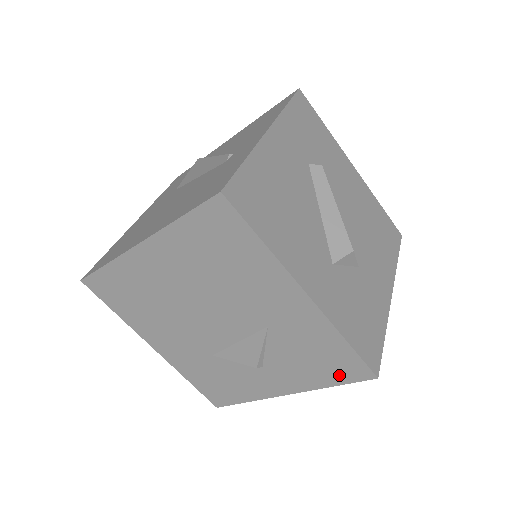
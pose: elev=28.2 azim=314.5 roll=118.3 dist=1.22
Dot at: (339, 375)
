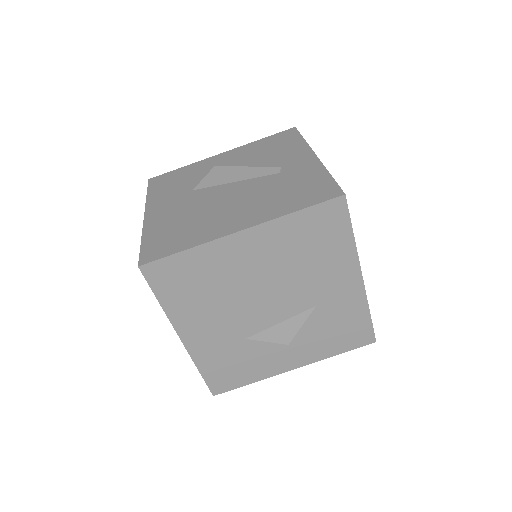
Dot at: (349, 343)
